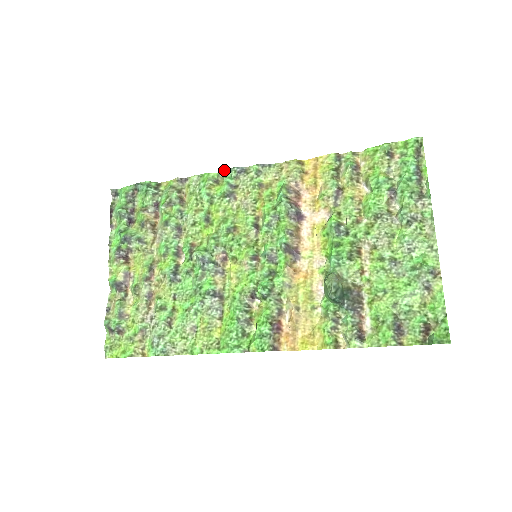
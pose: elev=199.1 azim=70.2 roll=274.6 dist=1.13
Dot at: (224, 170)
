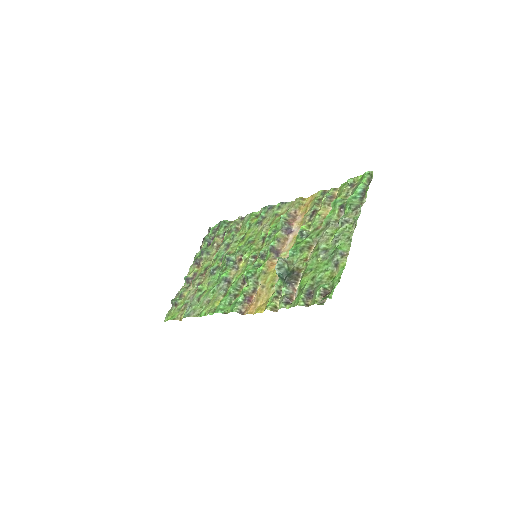
Dot at: (262, 208)
